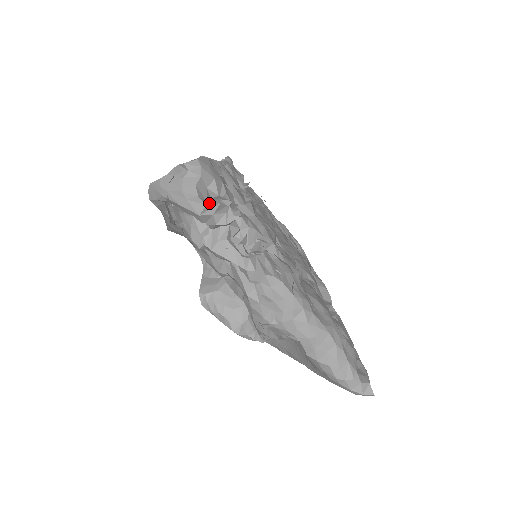
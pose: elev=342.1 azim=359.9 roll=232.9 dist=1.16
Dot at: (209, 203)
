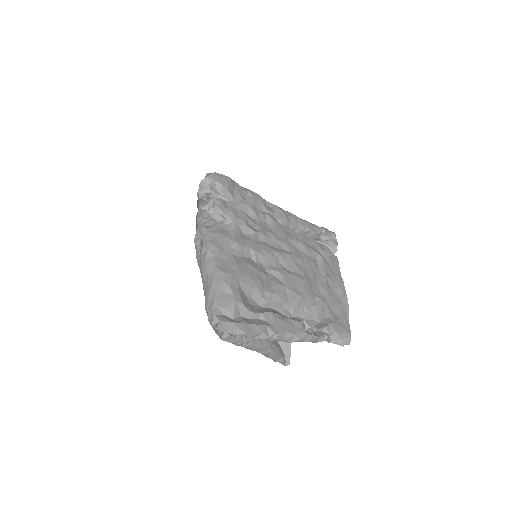
Dot at: (202, 189)
